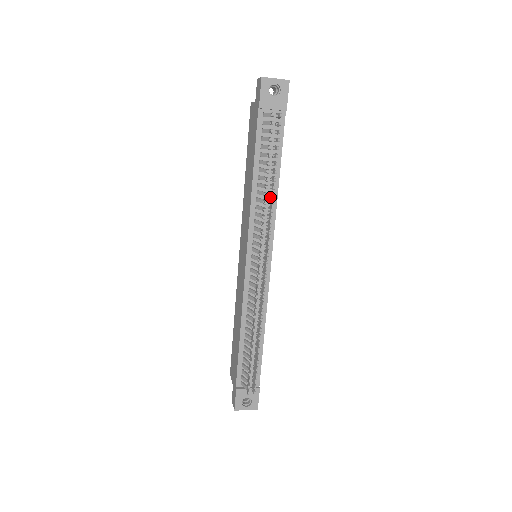
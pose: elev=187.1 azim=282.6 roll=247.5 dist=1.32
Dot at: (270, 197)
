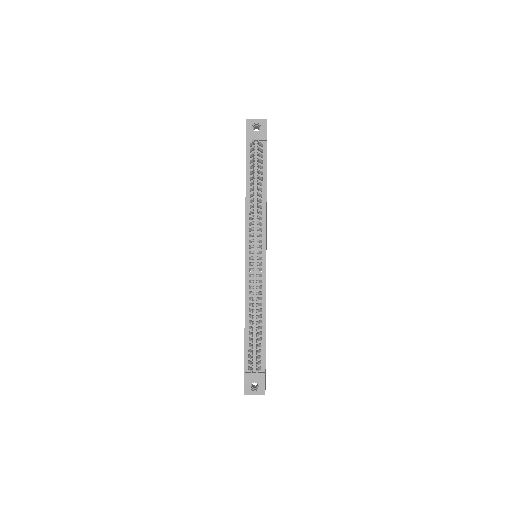
Dot at: (260, 205)
